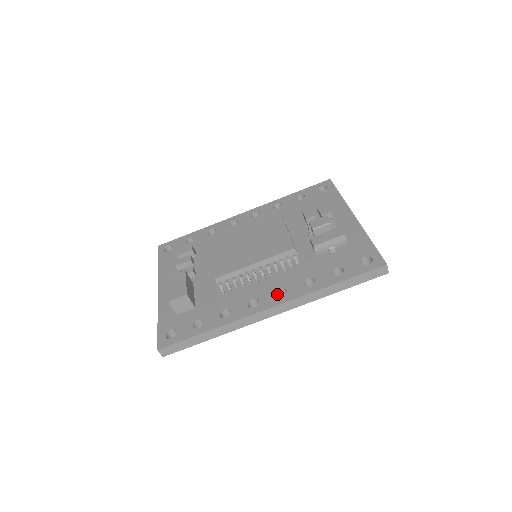
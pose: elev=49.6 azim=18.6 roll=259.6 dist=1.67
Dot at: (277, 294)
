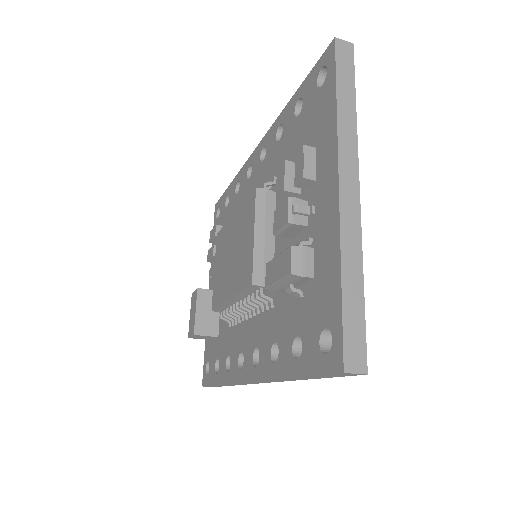
Dot at: occluded
